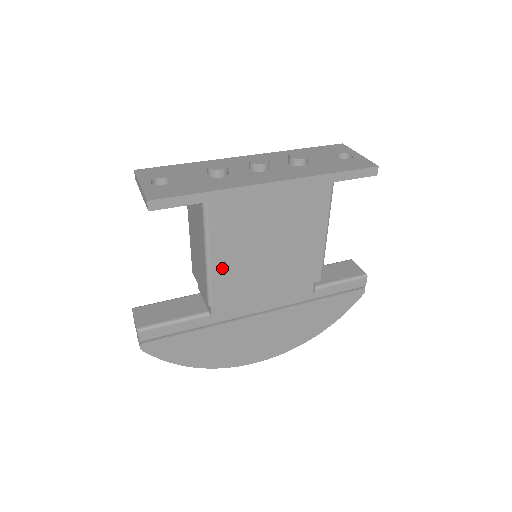
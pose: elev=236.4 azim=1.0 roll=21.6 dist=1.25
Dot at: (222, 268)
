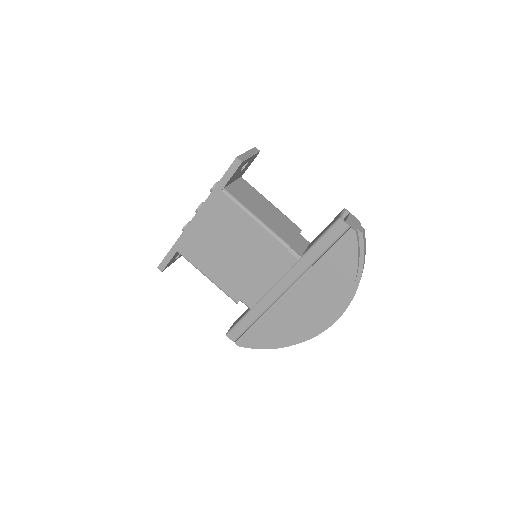
Dot at: (219, 279)
